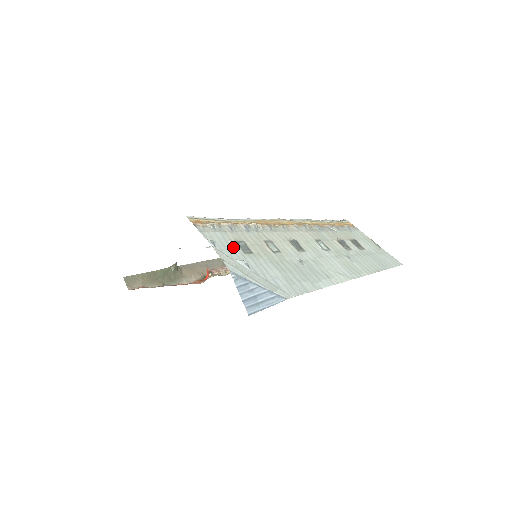
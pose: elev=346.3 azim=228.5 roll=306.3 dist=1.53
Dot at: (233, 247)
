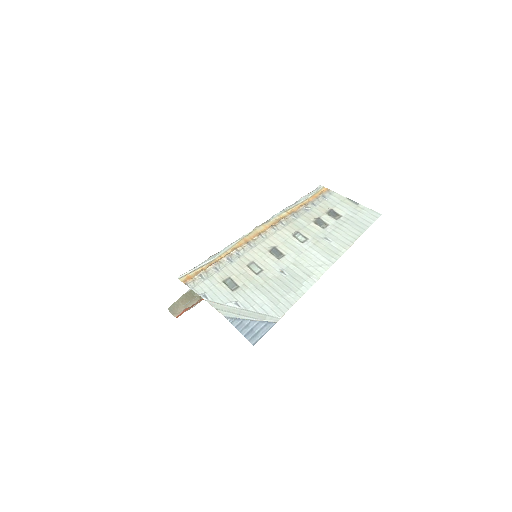
Dot at: (222, 290)
